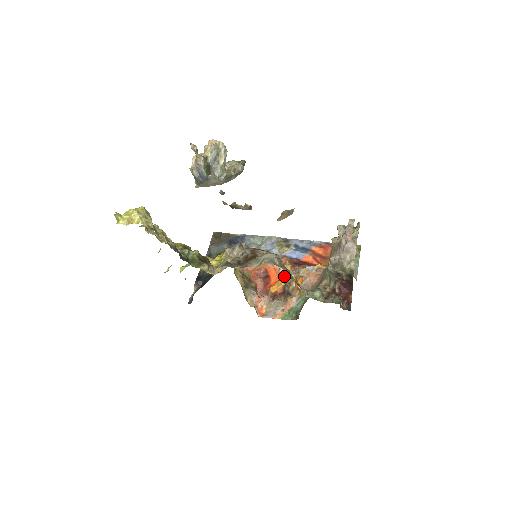
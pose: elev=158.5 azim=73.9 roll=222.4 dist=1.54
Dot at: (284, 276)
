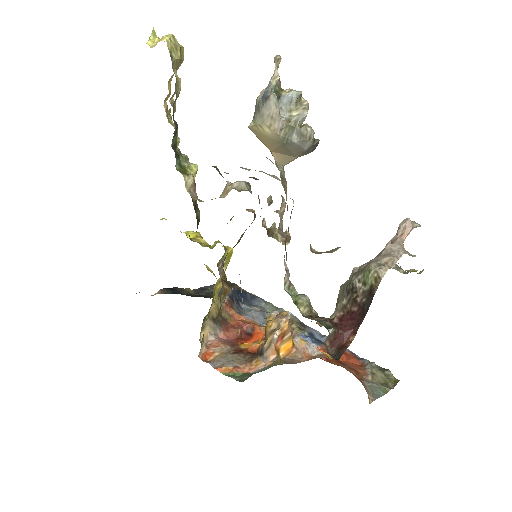
Dot at: (271, 319)
